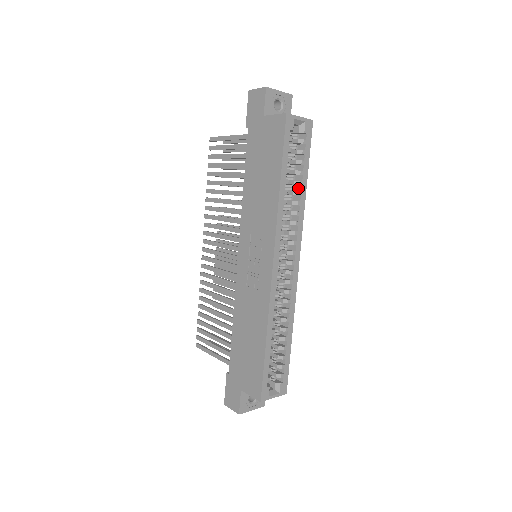
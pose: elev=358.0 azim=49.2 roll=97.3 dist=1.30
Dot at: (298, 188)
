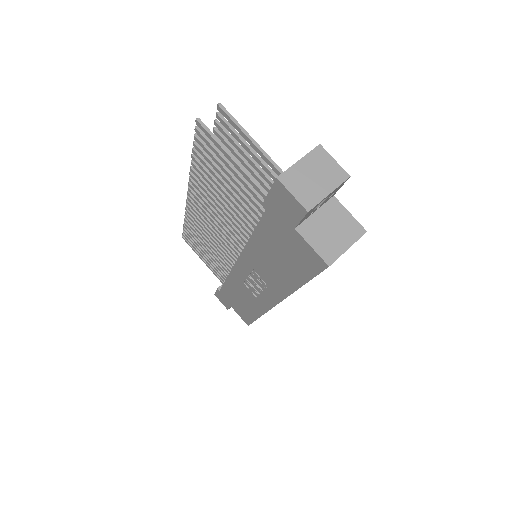
Dot at: occluded
